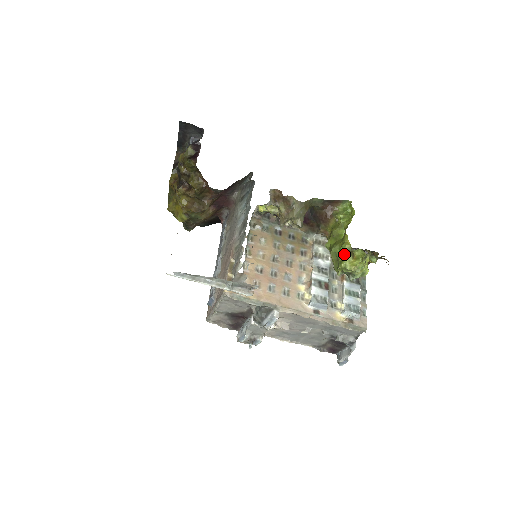
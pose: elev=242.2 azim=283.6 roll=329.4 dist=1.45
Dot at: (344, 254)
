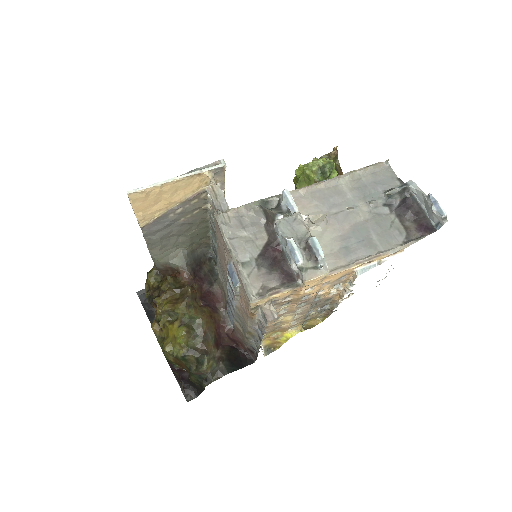
Dot at: (300, 170)
